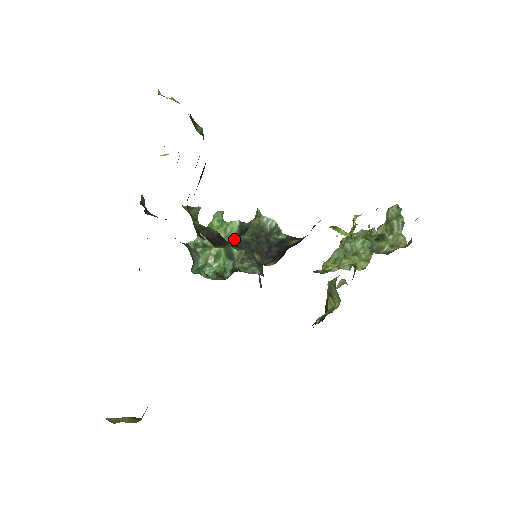
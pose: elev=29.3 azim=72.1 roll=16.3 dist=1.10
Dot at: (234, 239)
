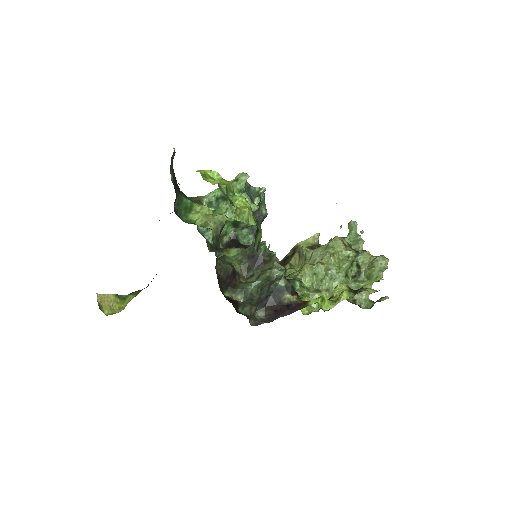
Dot at: occluded
